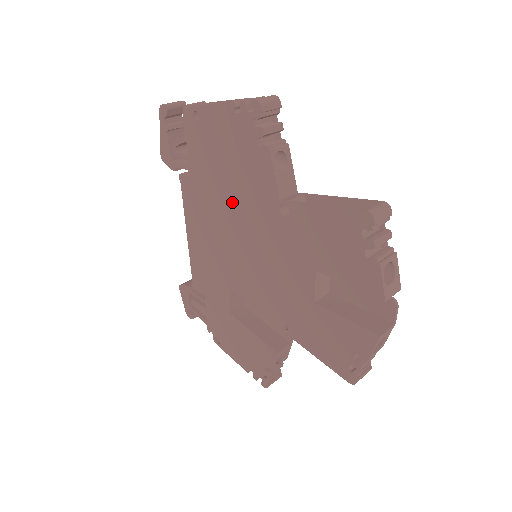
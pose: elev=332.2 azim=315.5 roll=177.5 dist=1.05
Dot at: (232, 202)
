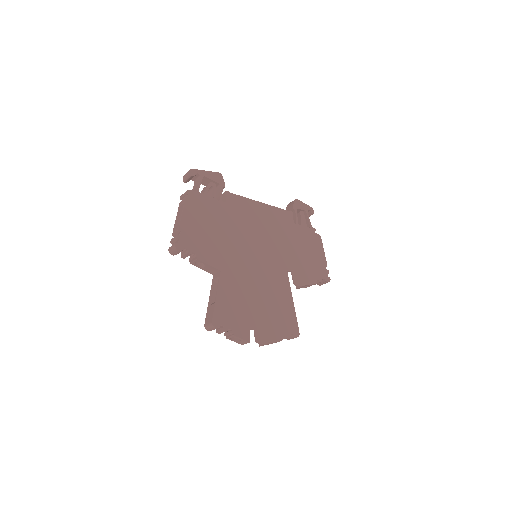
Dot at: occluded
